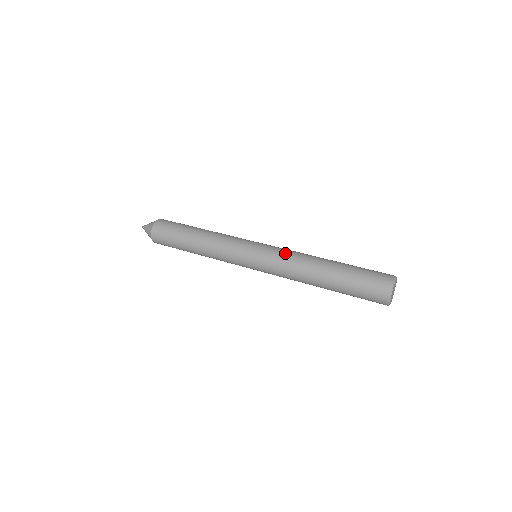
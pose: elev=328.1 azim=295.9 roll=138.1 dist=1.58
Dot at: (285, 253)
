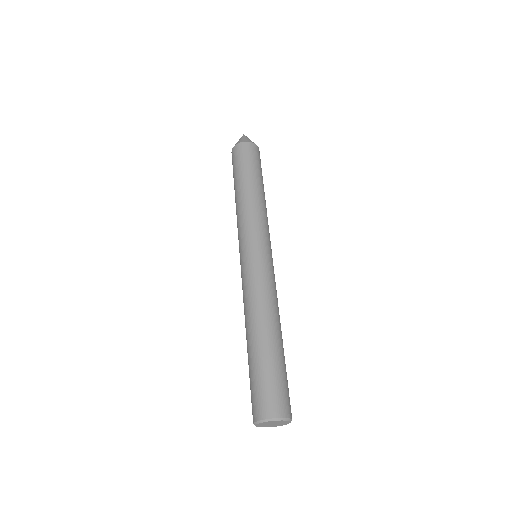
Dot at: (269, 283)
